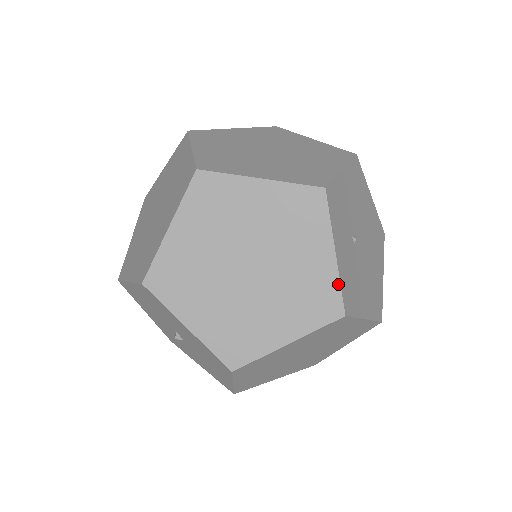
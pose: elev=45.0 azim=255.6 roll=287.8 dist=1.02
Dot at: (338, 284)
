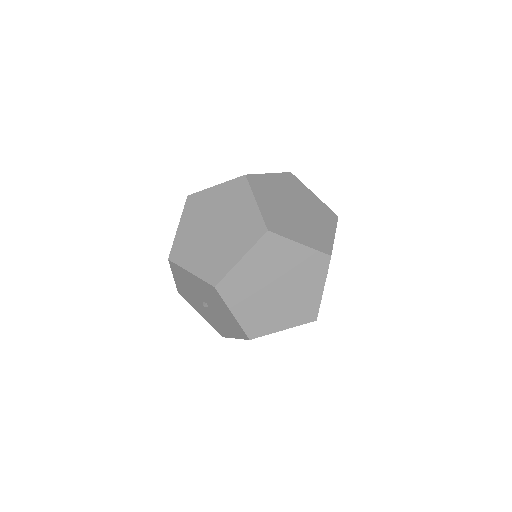
Dot at: (319, 305)
